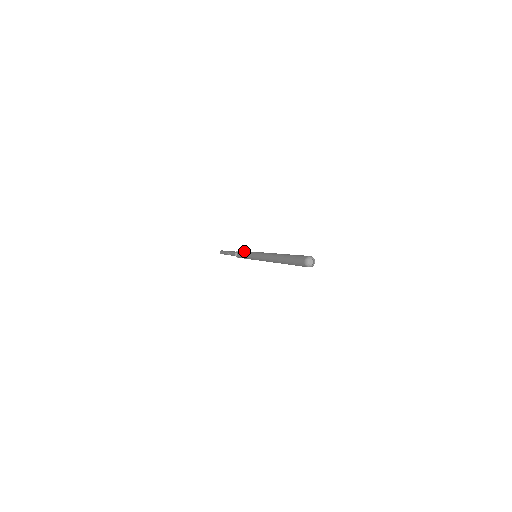
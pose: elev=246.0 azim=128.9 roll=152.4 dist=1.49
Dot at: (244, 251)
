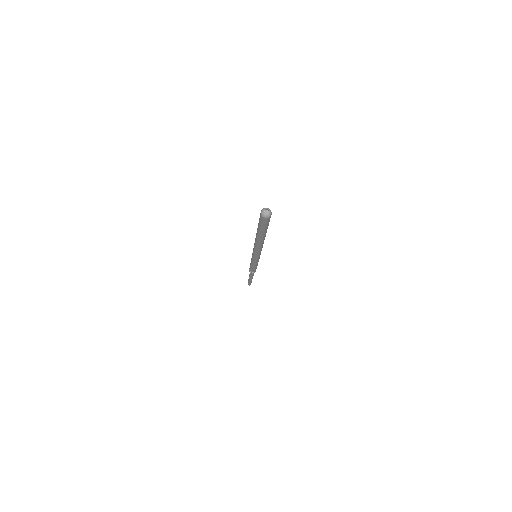
Dot at: occluded
